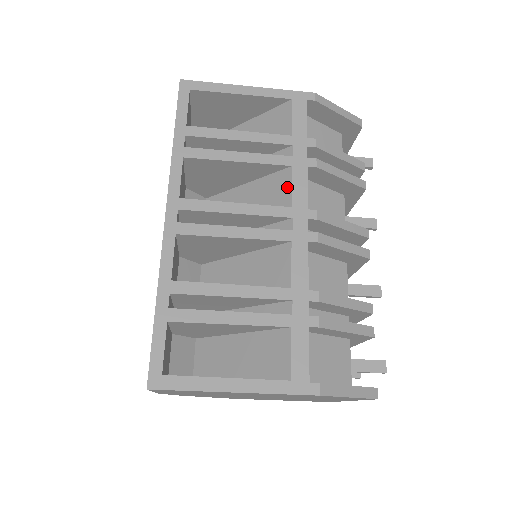
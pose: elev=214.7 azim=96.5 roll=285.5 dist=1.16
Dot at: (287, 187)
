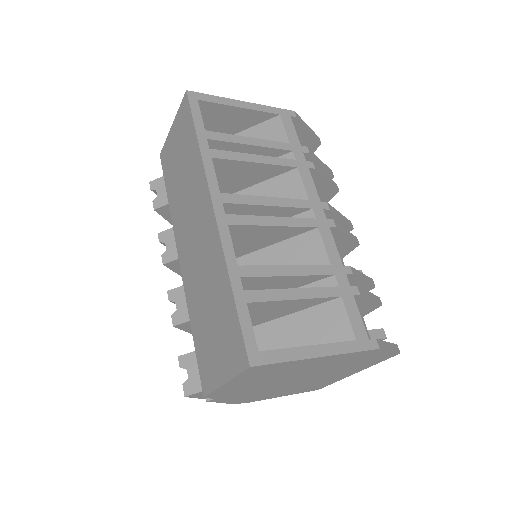
Dot at: (298, 184)
